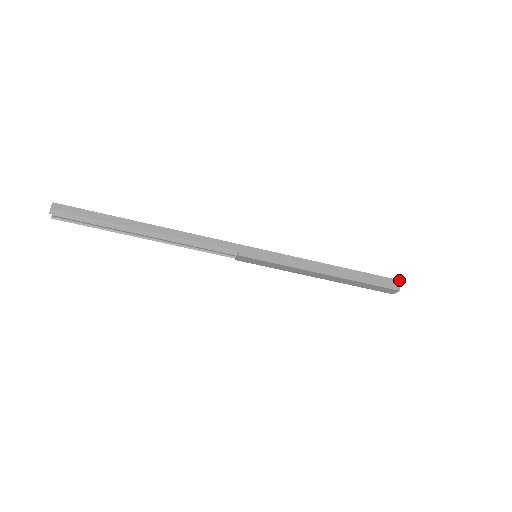
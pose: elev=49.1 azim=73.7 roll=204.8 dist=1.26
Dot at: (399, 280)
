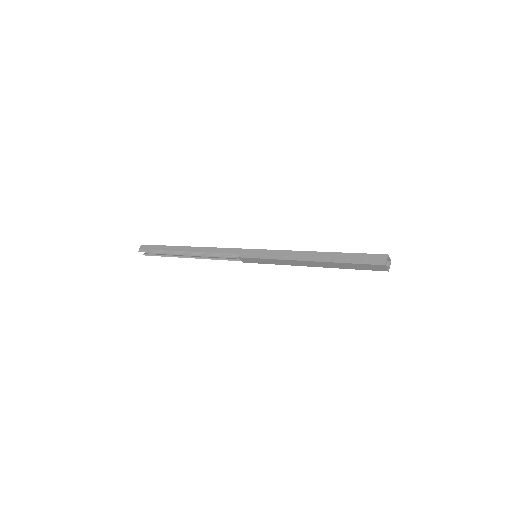
Dot at: (387, 254)
